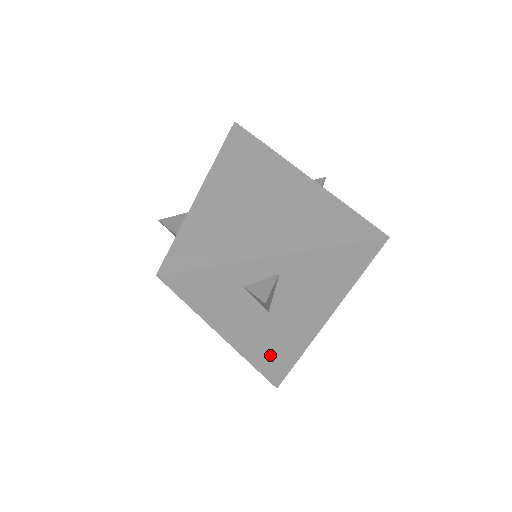
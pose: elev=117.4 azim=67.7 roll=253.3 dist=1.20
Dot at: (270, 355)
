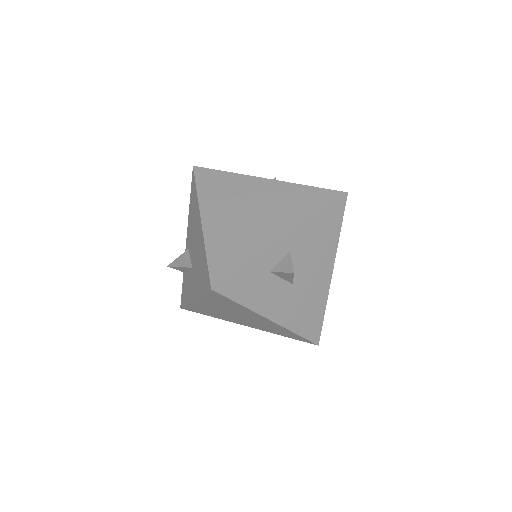
Dot at: (305, 319)
